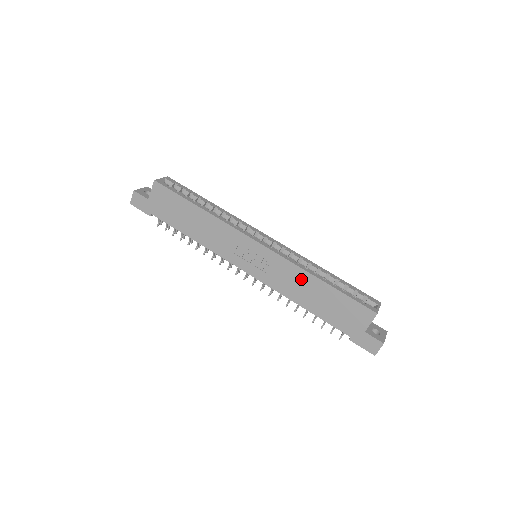
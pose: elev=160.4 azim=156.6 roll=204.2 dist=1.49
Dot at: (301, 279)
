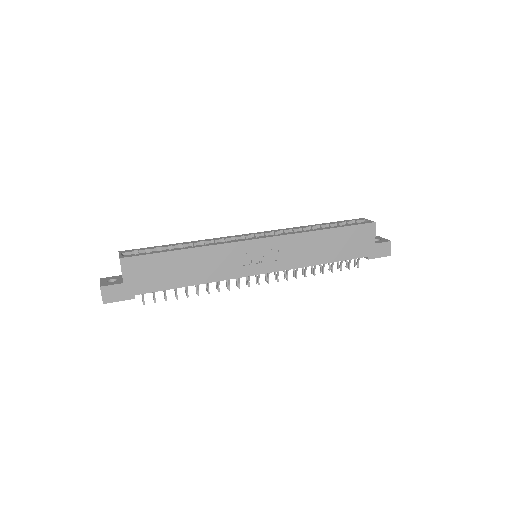
Dot at: (309, 241)
